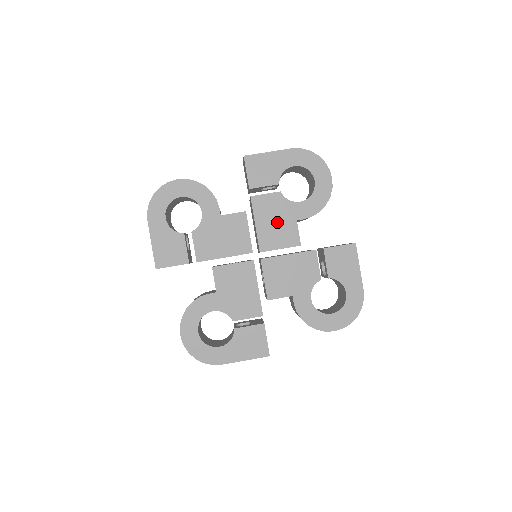
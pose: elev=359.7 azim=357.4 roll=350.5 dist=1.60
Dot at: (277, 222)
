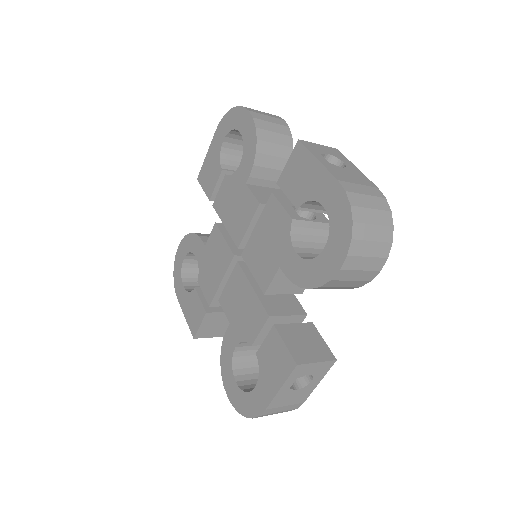
Dot at: (268, 246)
